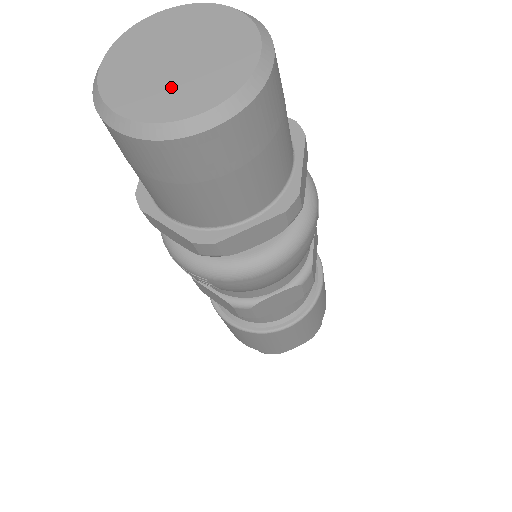
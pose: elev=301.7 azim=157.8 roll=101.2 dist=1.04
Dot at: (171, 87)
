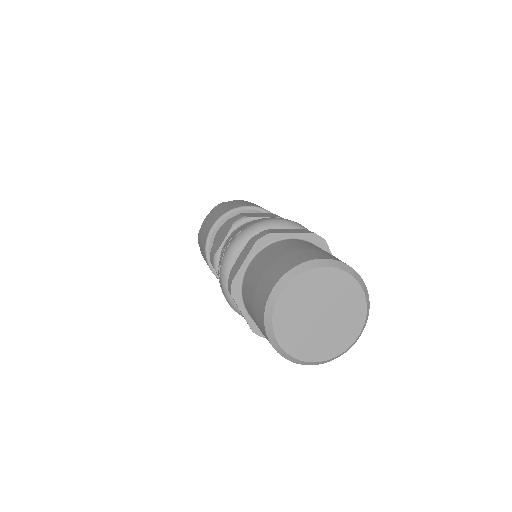
Dot at: (309, 336)
